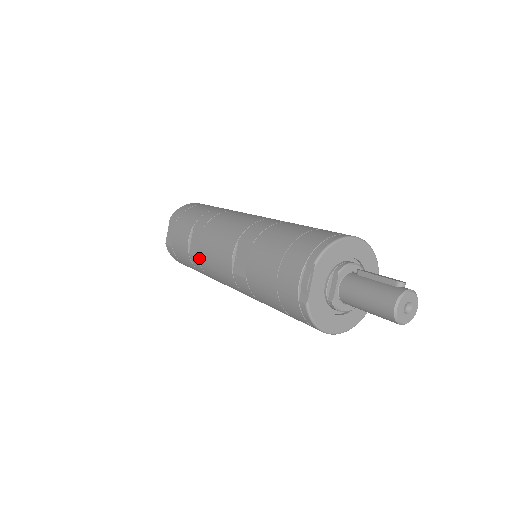
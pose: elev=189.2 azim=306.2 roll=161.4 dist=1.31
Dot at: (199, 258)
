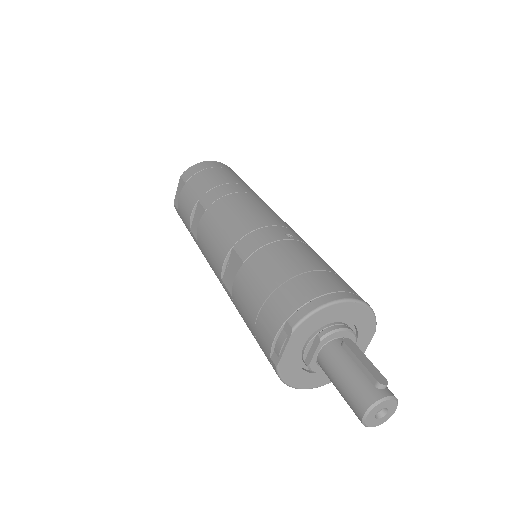
Dot at: (197, 241)
